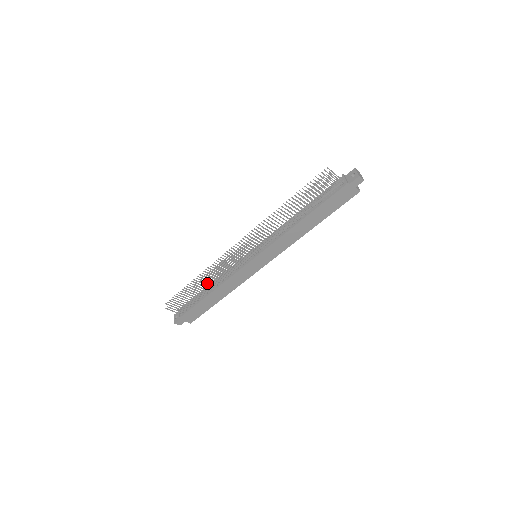
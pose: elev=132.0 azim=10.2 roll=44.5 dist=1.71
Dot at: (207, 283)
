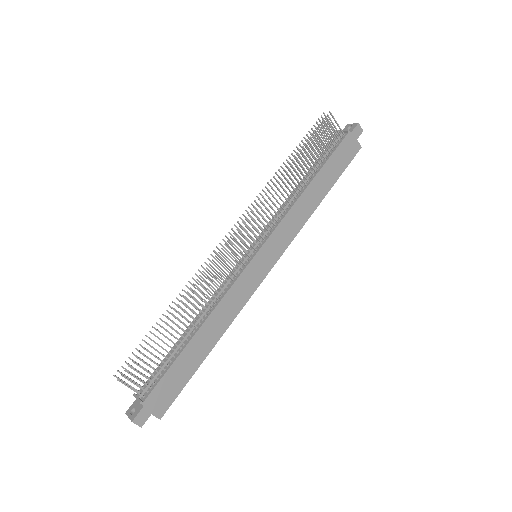
Dot at: (186, 320)
